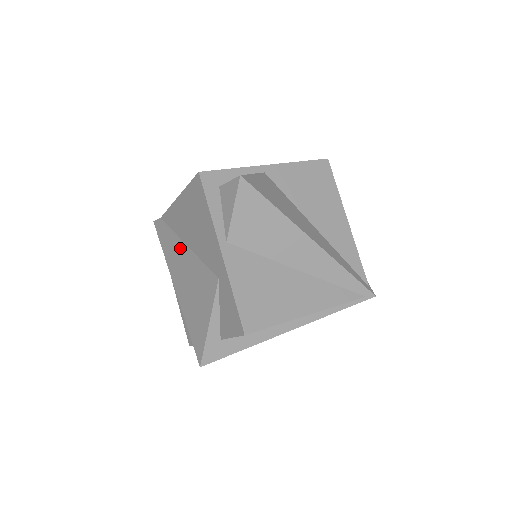
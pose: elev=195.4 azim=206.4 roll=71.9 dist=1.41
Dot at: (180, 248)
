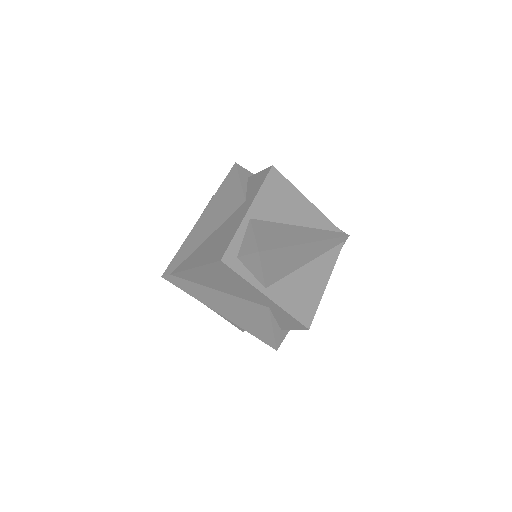
Dot at: (211, 292)
